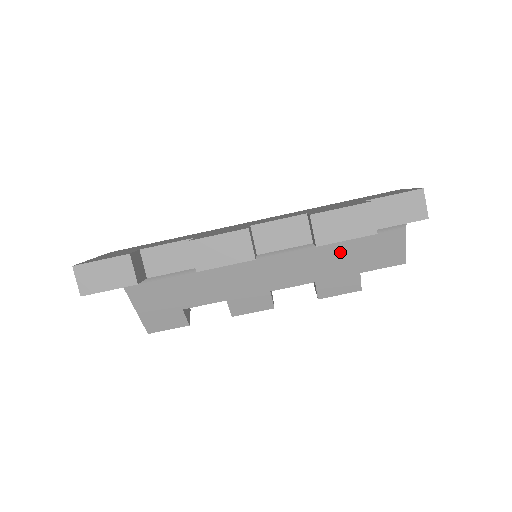
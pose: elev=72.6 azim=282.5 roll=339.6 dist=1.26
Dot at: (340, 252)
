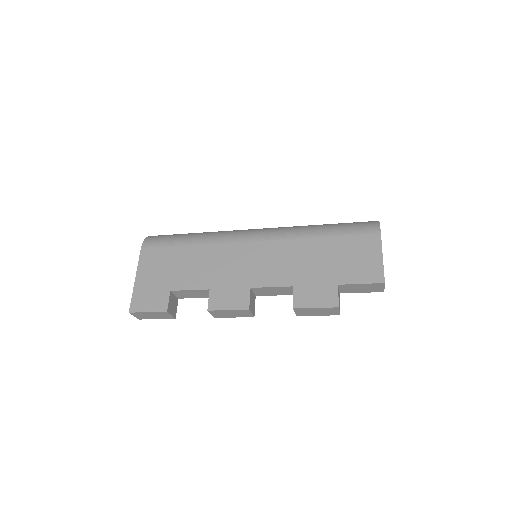
Dot at: occluded
